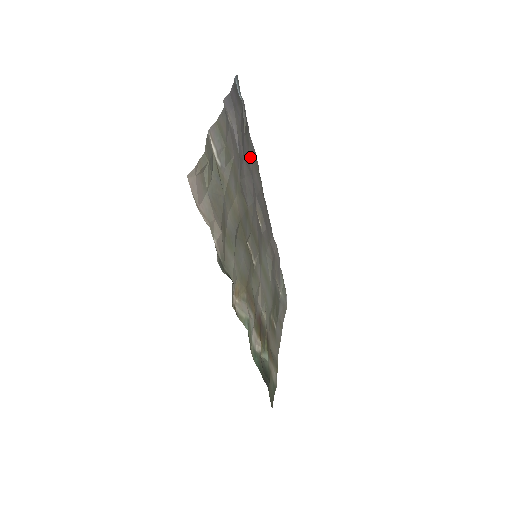
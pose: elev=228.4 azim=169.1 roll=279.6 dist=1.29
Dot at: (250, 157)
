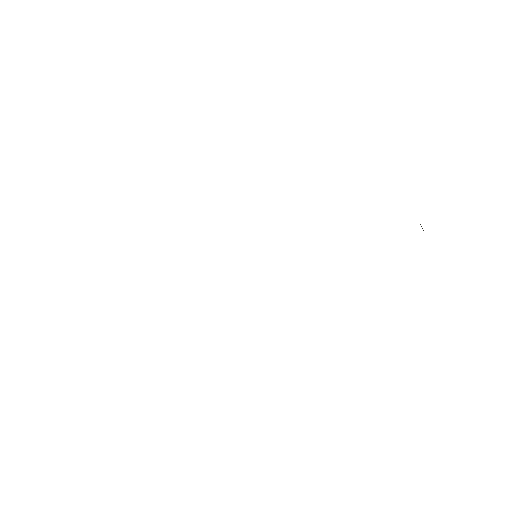
Dot at: occluded
